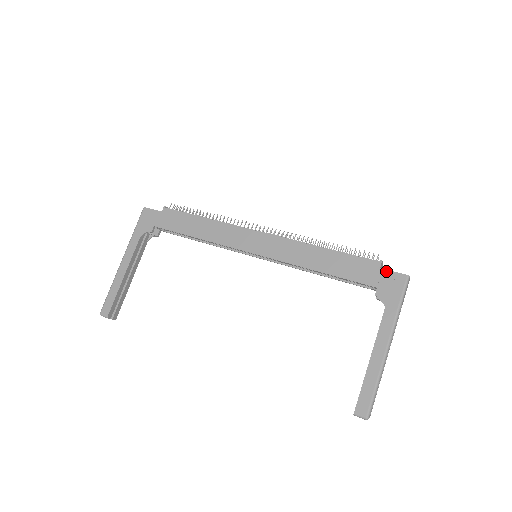
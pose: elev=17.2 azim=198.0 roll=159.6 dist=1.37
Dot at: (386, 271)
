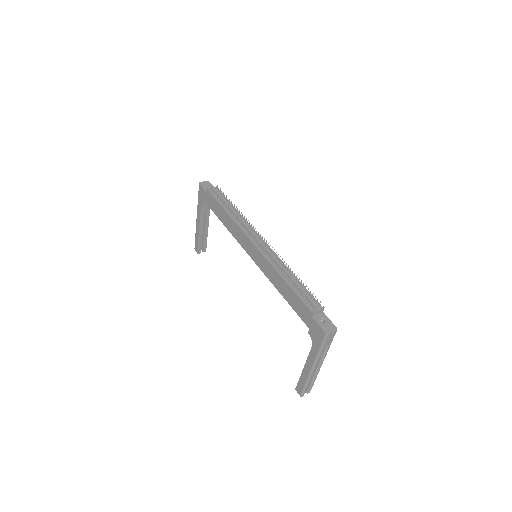
Dot at: (315, 321)
